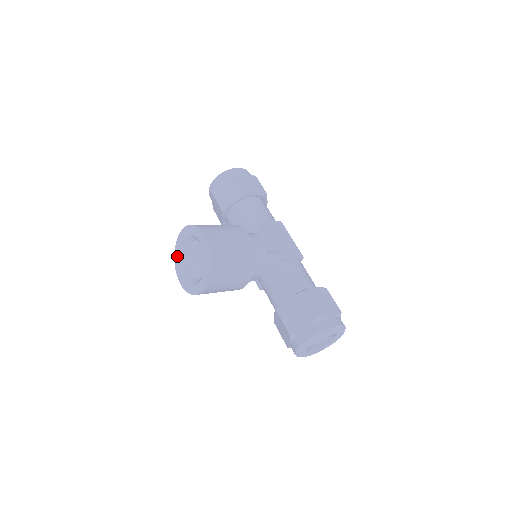
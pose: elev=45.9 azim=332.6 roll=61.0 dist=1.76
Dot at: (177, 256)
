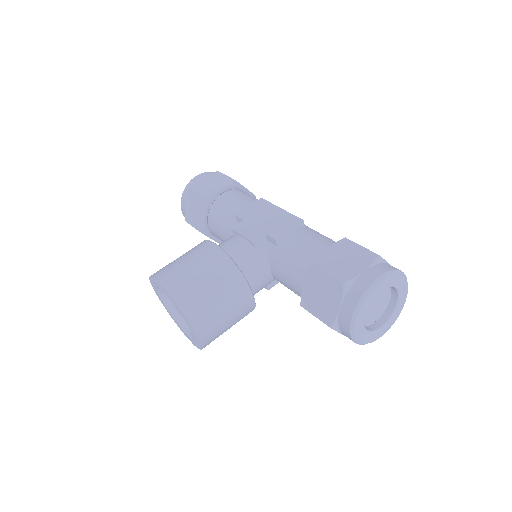
Dot at: (171, 316)
